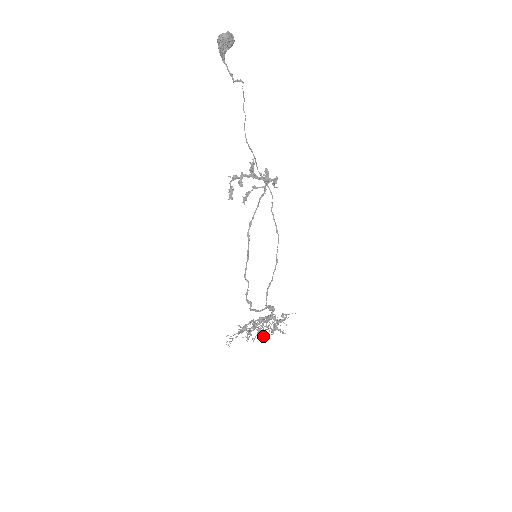
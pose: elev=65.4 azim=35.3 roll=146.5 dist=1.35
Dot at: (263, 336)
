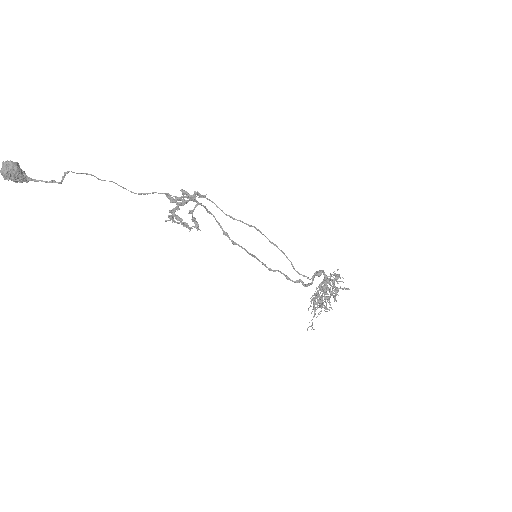
Dot at: occluded
